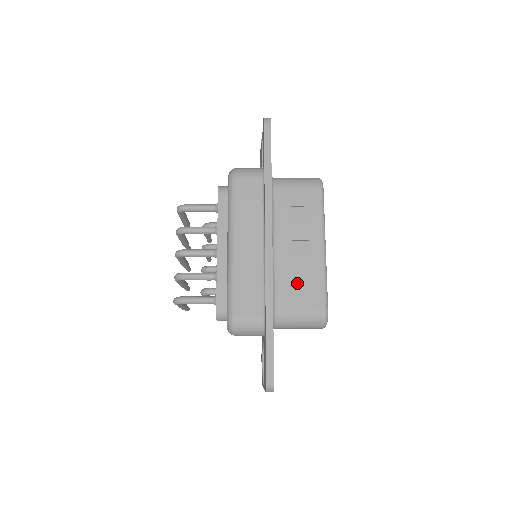
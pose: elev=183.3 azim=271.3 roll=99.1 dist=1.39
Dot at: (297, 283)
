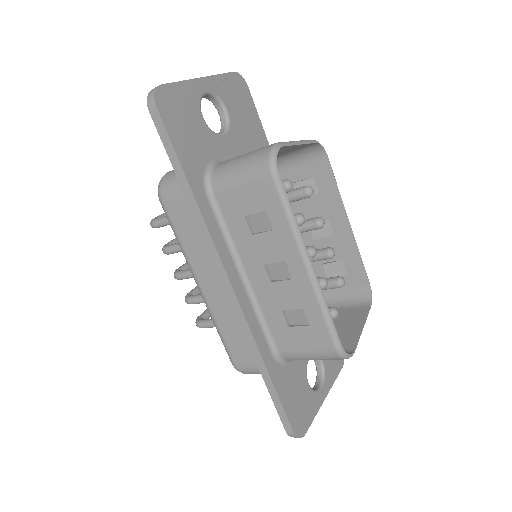
Dot at: (291, 317)
